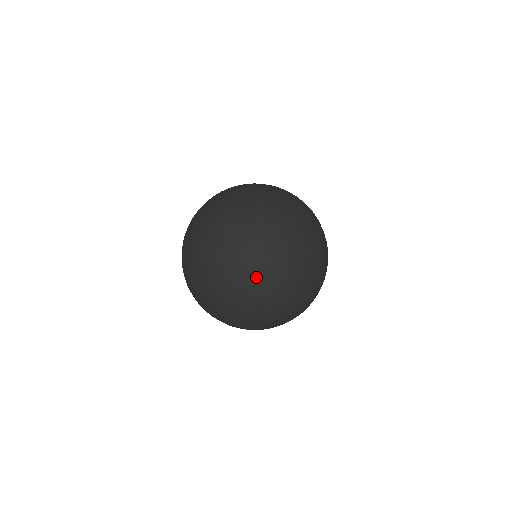
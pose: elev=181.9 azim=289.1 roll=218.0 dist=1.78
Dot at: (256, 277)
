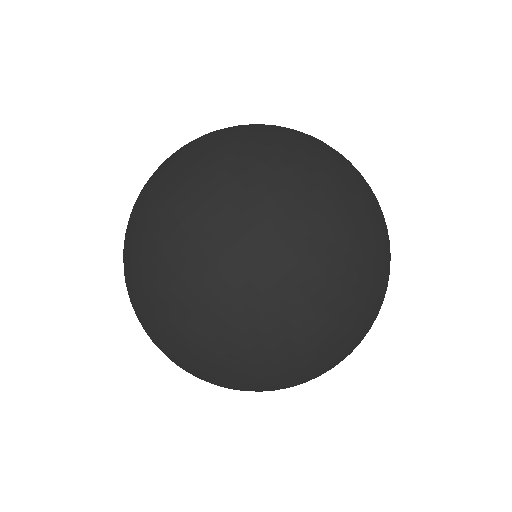
Dot at: (345, 299)
